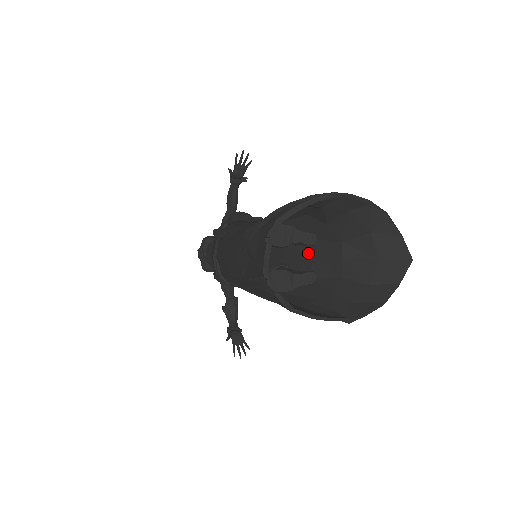
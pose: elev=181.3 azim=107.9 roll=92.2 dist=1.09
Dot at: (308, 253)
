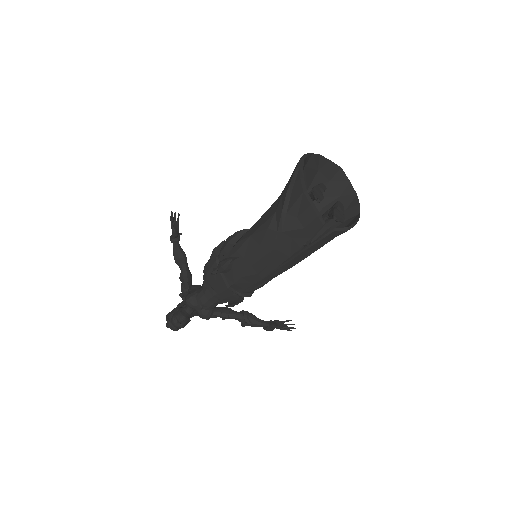
Dot at: occluded
